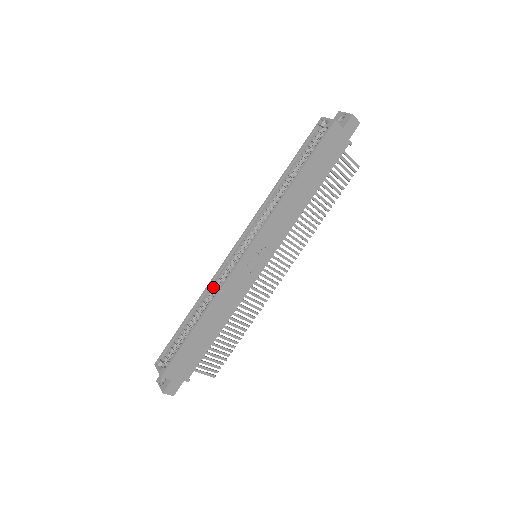
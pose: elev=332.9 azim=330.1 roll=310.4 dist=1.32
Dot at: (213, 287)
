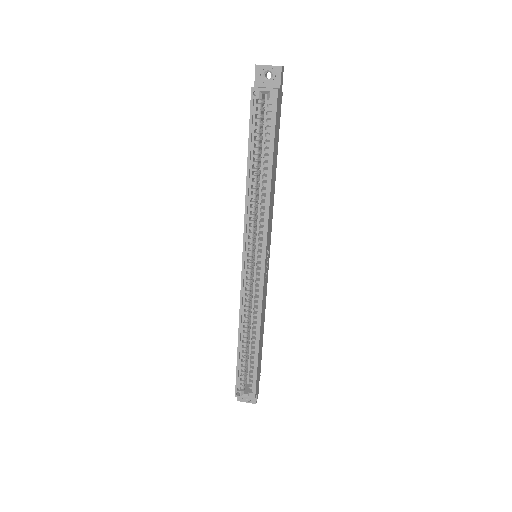
Dot at: (244, 311)
